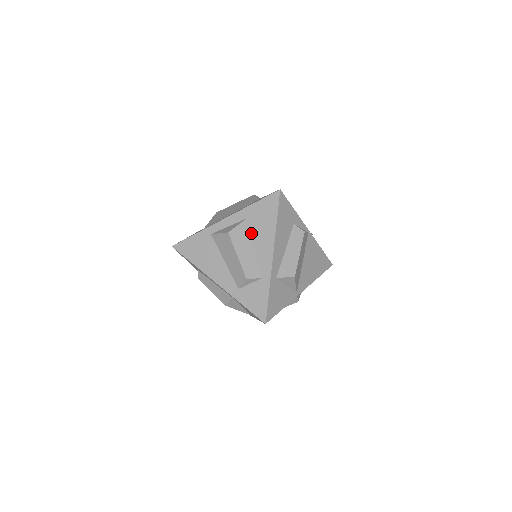
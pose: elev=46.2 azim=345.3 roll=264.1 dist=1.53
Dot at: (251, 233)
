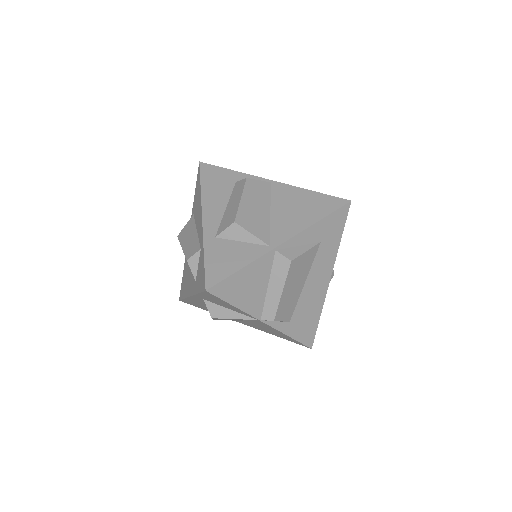
Dot at: (195, 221)
